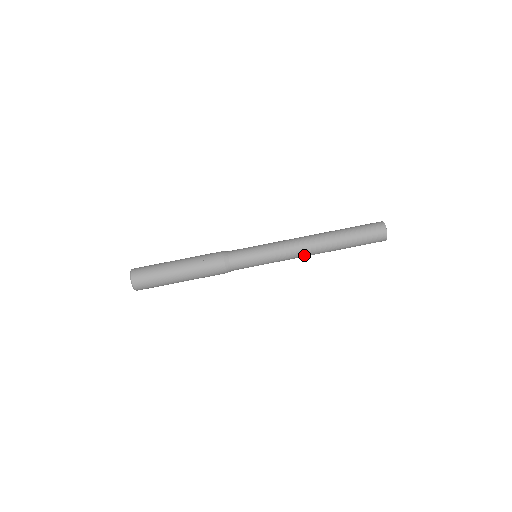
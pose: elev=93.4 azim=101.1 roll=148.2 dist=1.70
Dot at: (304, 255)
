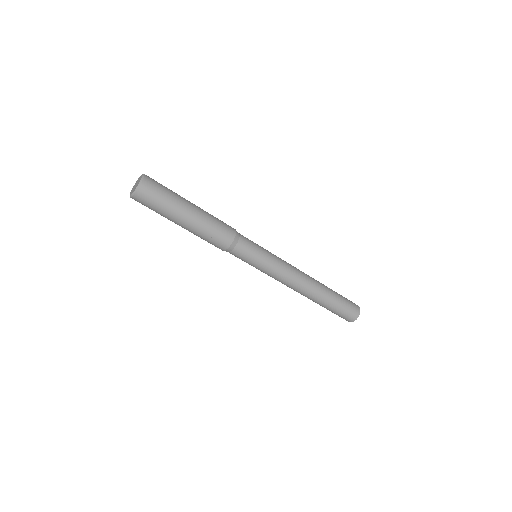
Dot at: occluded
